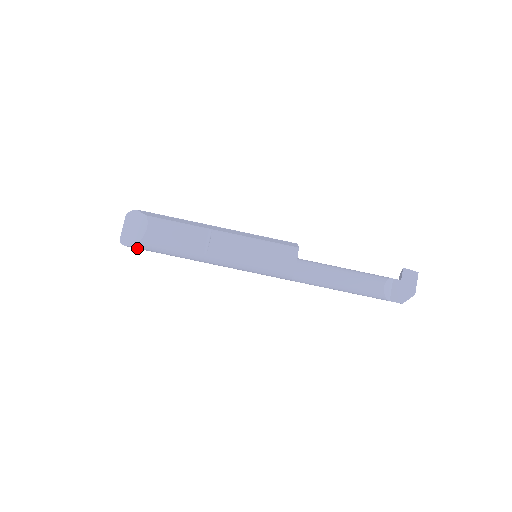
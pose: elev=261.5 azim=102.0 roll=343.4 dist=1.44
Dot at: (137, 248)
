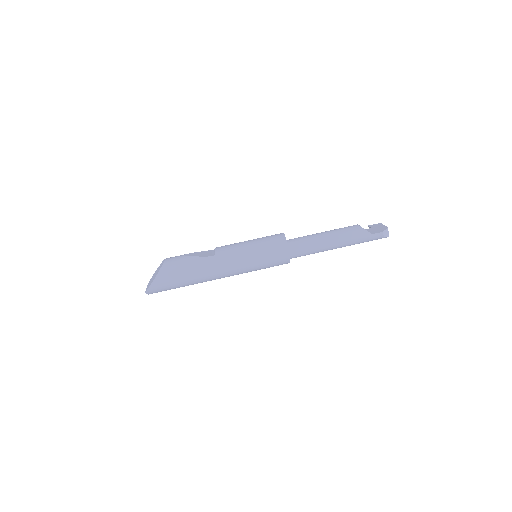
Dot at: (160, 281)
